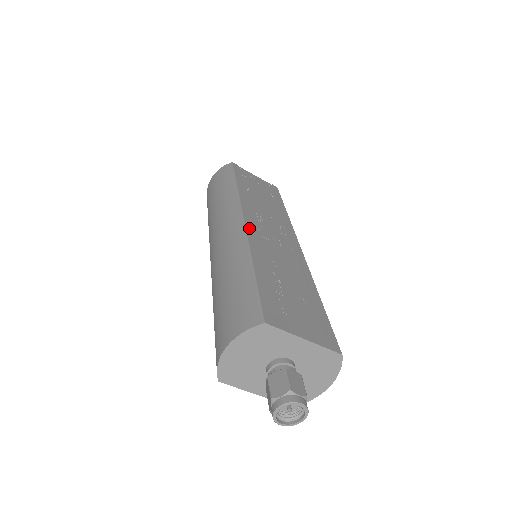
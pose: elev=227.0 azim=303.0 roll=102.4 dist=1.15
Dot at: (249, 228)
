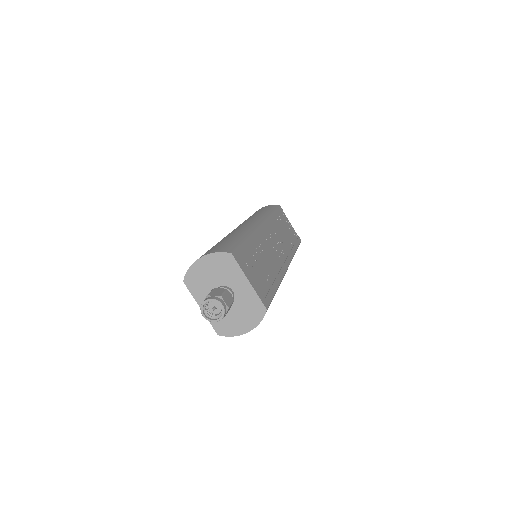
Dot at: (261, 228)
